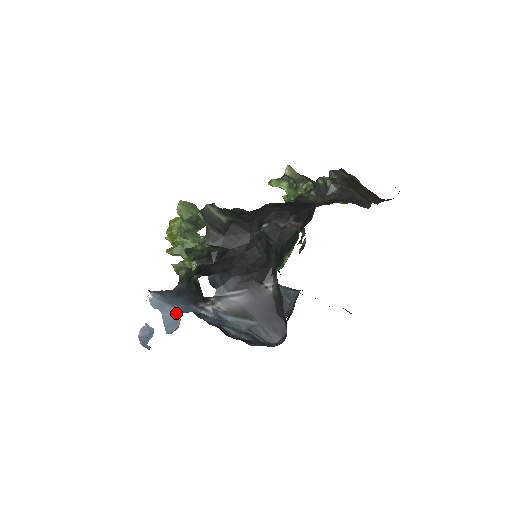
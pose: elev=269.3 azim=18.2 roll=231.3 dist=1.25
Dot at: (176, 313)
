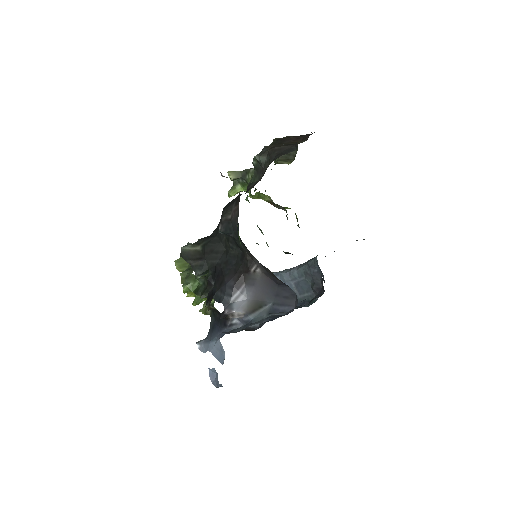
Dot at: (217, 344)
